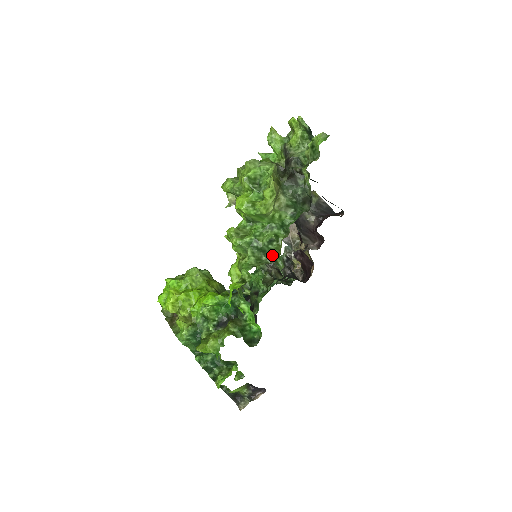
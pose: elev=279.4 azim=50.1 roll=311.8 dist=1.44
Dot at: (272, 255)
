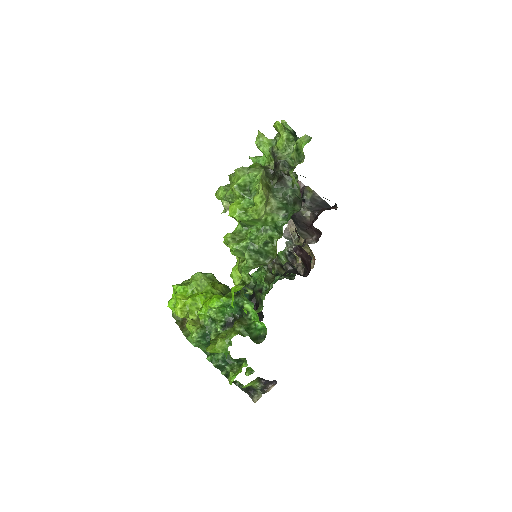
Dot at: (269, 256)
